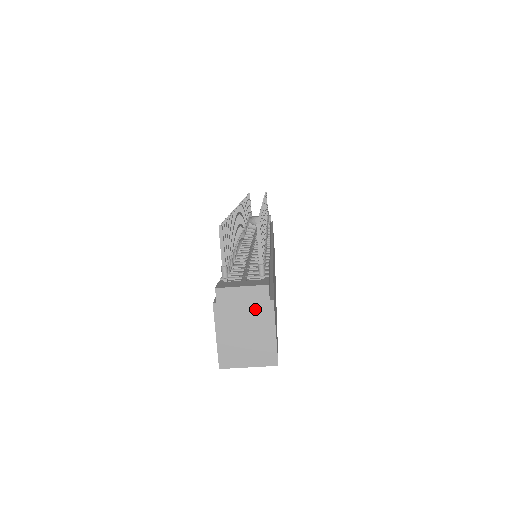
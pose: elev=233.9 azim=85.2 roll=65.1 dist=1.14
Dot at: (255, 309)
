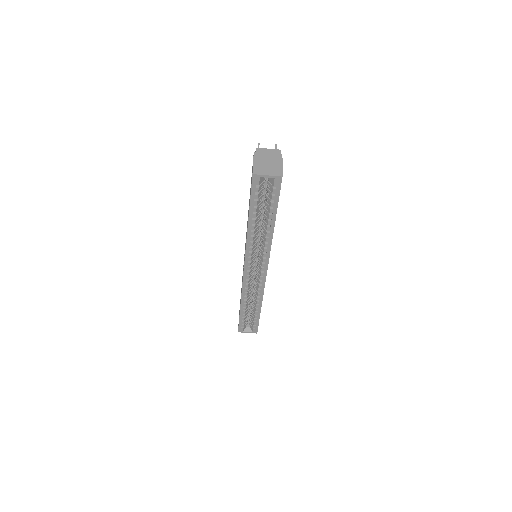
Dot at: (273, 156)
